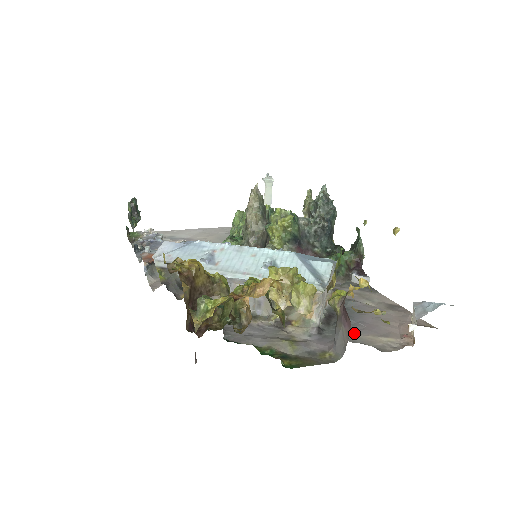
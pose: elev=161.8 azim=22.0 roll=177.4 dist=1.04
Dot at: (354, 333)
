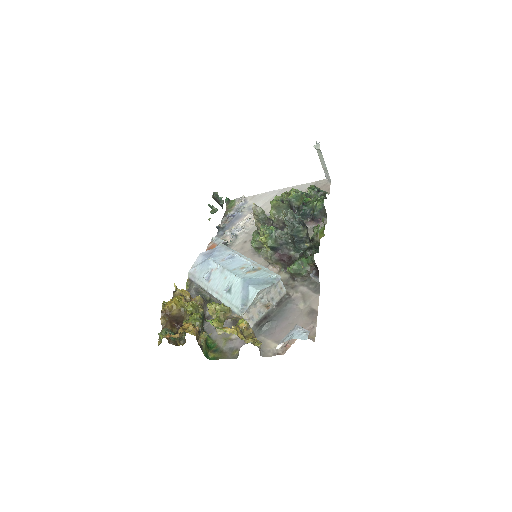
Dot at: (265, 336)
